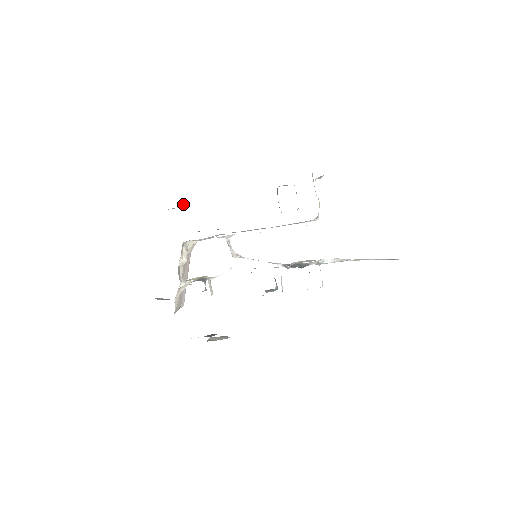
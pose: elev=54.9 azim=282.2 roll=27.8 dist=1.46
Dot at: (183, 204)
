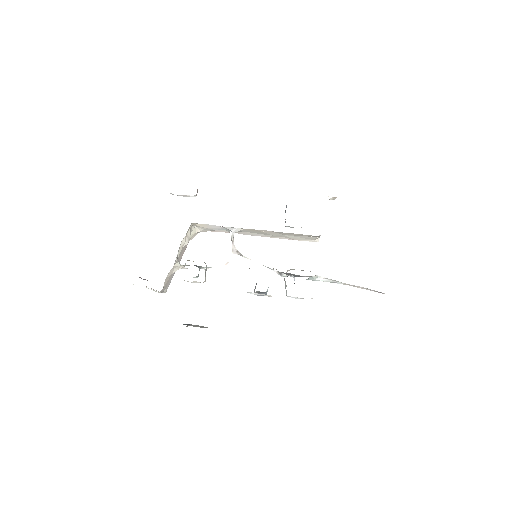
Dot at: (196, 194)
